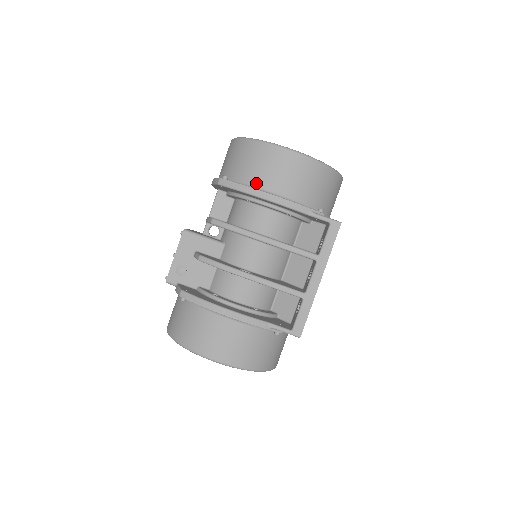
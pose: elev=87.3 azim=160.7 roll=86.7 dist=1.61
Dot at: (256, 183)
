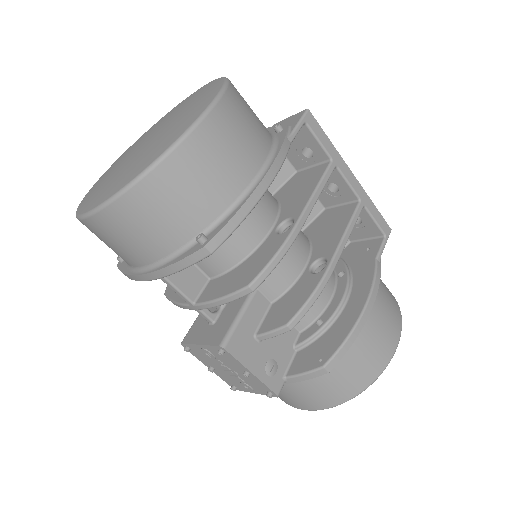
Dot at: (238, 189)
